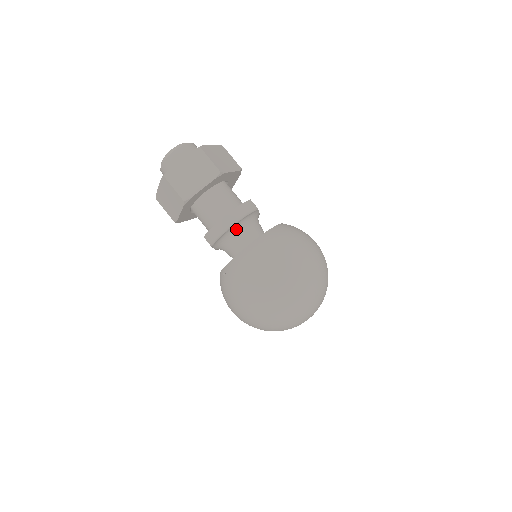
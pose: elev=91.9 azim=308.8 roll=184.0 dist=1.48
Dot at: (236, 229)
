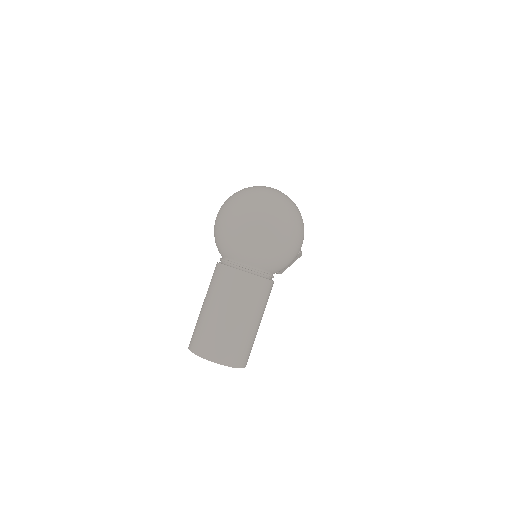
Dot at: occluded
